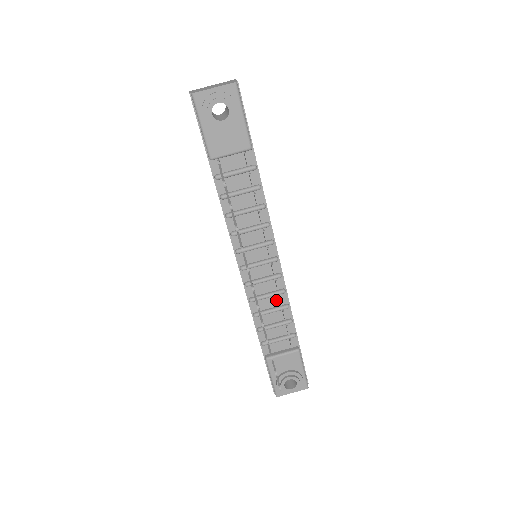
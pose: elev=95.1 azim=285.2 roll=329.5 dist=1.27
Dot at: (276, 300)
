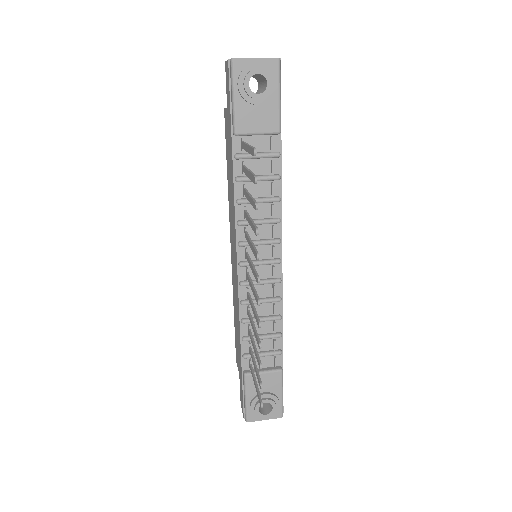
Dot at: (269, 308)
